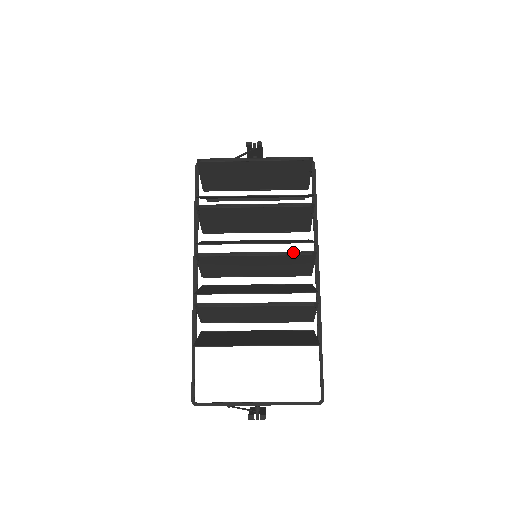
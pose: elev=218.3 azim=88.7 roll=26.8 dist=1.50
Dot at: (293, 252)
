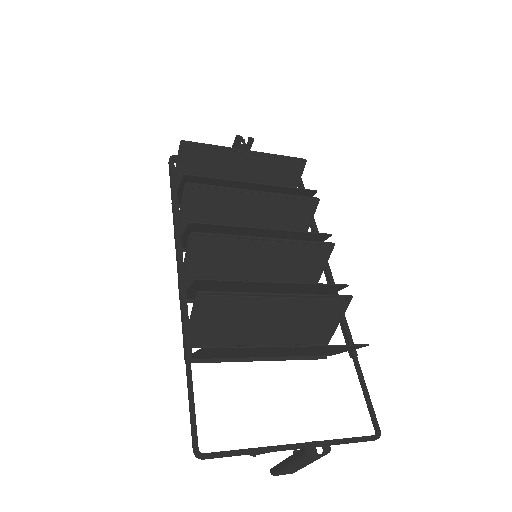
Dot at: (310, 241)
